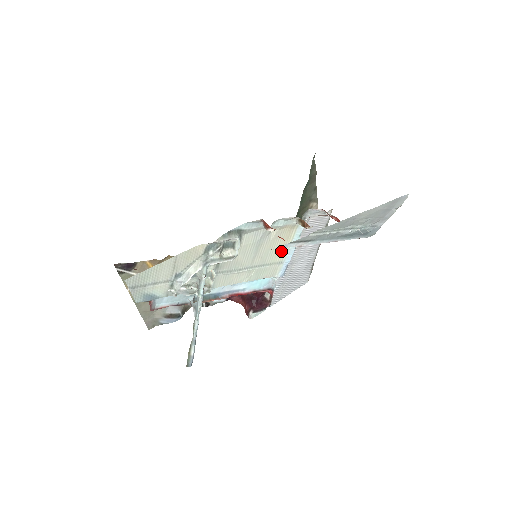
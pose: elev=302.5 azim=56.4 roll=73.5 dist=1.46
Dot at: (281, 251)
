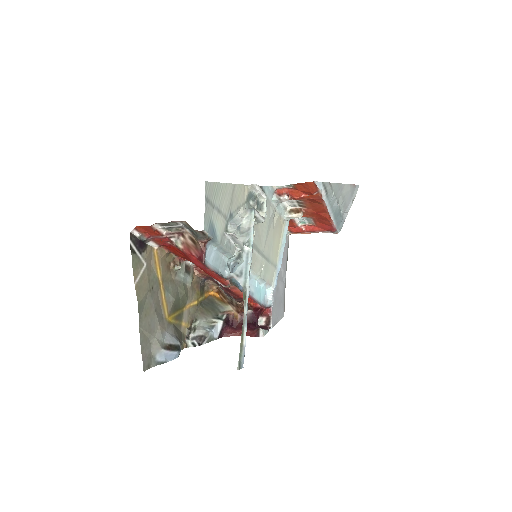
Dot at: (276, 250)
